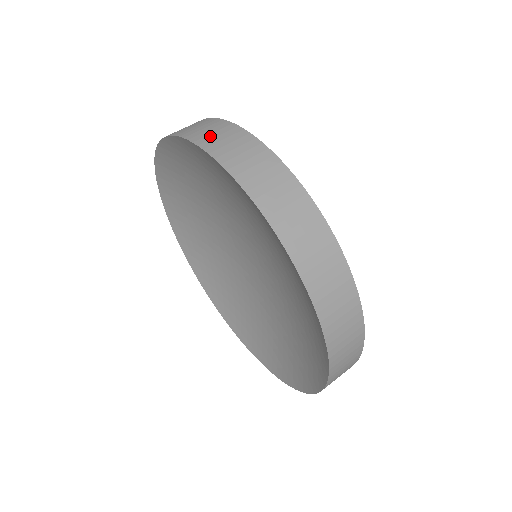
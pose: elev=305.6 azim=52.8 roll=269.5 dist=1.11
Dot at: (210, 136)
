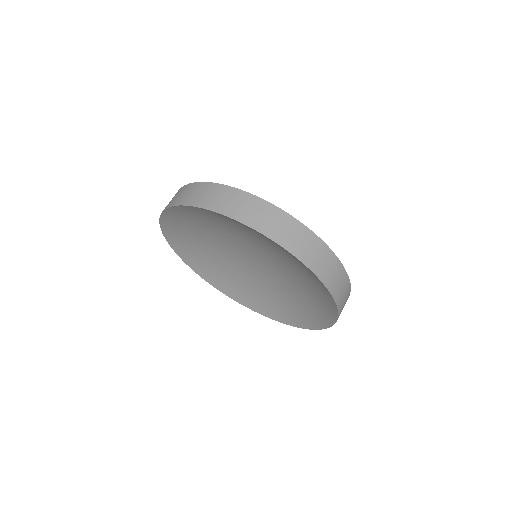
Dot at: occluded
